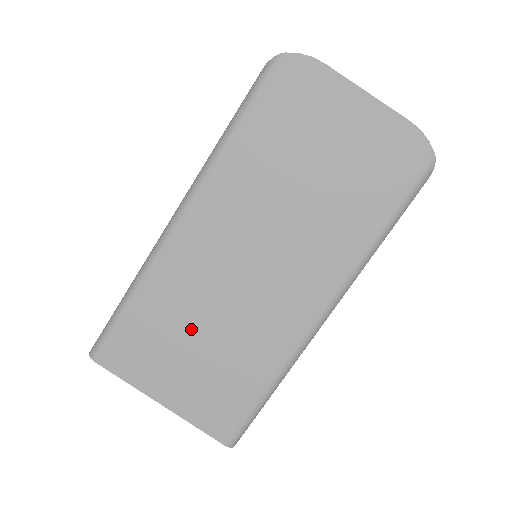
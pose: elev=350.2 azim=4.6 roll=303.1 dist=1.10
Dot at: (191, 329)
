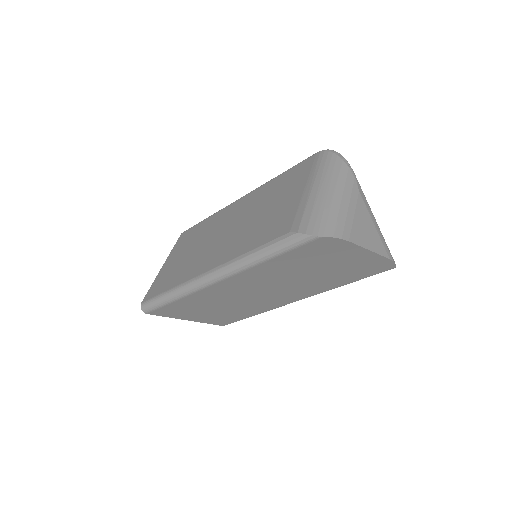
Dot at: (213, 306)
